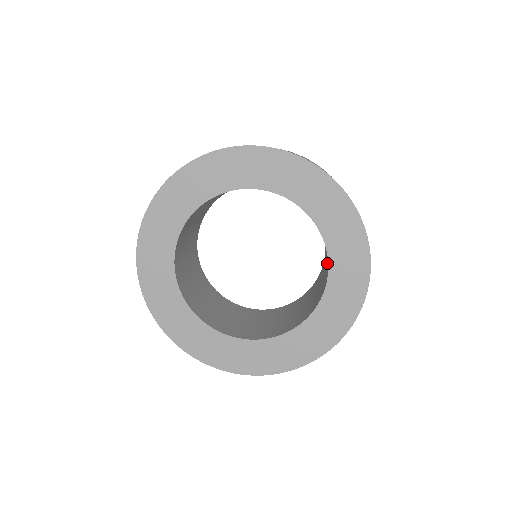
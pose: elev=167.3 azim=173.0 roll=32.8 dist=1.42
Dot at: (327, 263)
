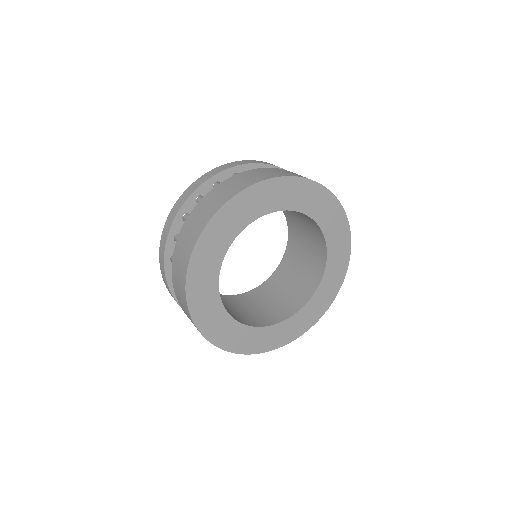
Dot at: (316, 241)
